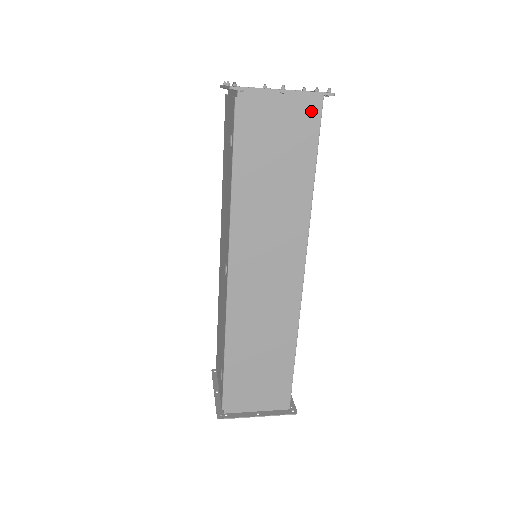
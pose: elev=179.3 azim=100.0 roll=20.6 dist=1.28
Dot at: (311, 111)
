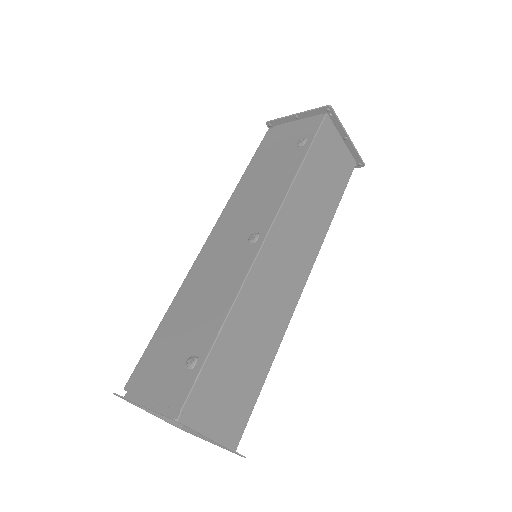
Dot at: (349, 165)
